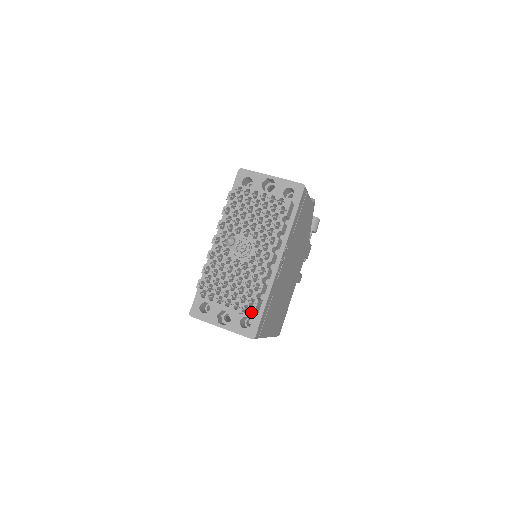
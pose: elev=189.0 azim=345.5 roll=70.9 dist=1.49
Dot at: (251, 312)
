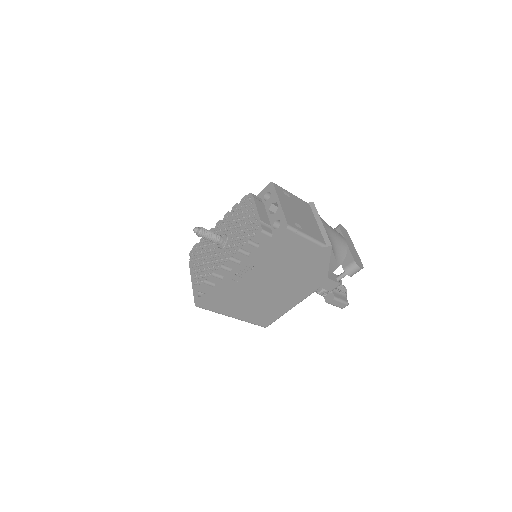
Dot at: (196, 288)
